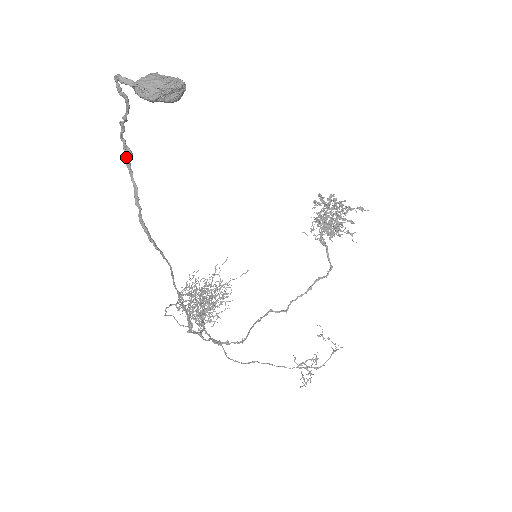
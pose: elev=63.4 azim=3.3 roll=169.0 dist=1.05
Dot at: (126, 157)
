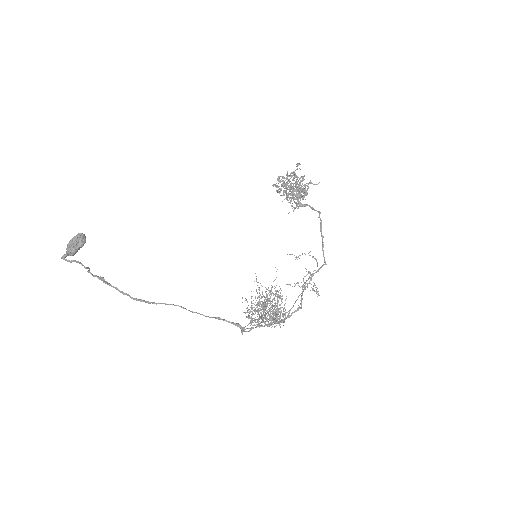
Dot at: occluded
